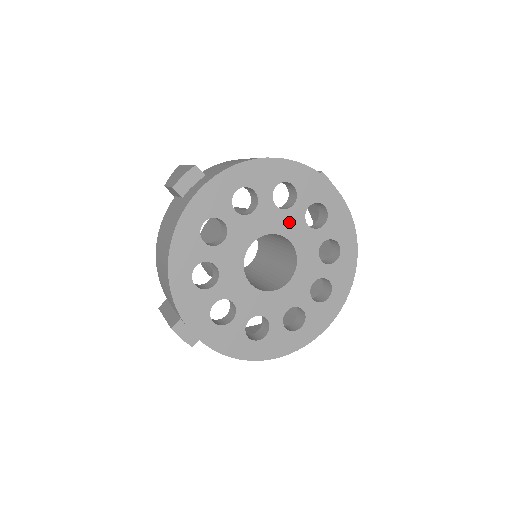
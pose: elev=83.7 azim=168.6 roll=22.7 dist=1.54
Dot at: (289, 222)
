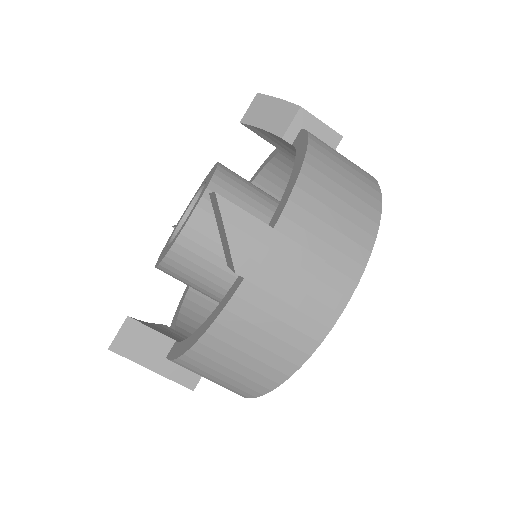
Dot at: occluded
